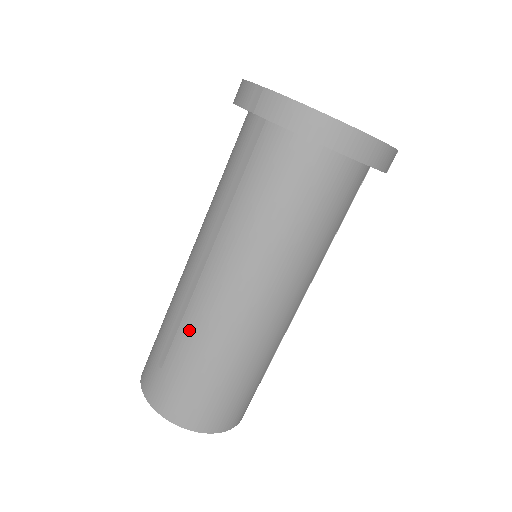
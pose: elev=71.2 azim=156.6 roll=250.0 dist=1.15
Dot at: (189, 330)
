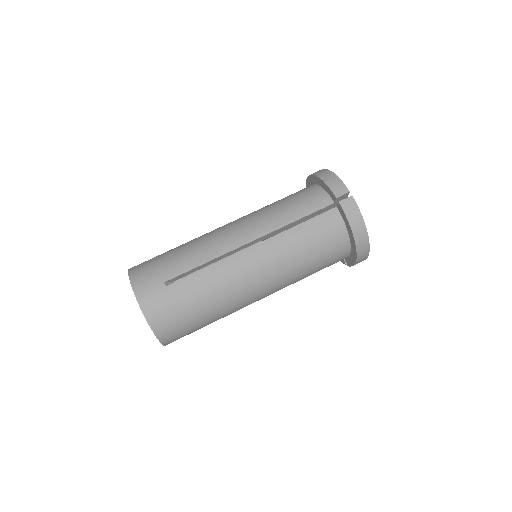
Dot at: (209, 277)
